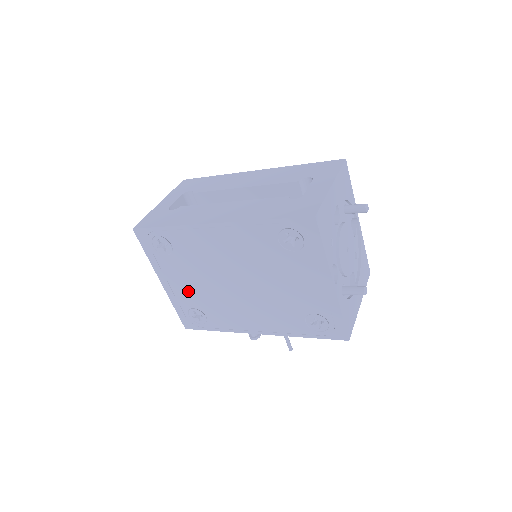
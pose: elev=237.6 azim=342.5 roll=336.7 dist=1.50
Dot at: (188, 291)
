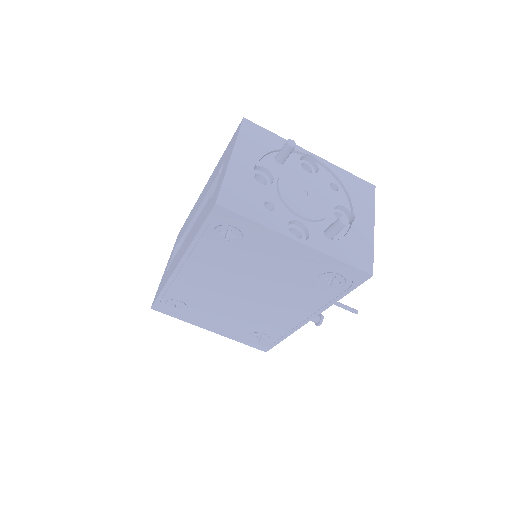
Dot at: (230, 324)
